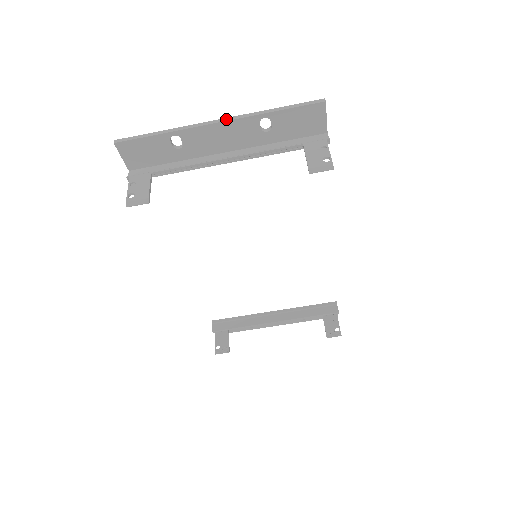
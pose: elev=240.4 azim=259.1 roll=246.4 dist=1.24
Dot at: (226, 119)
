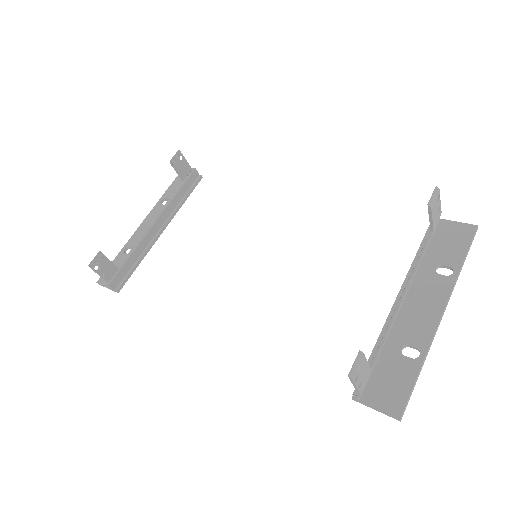
Dot at: (145, 220)
